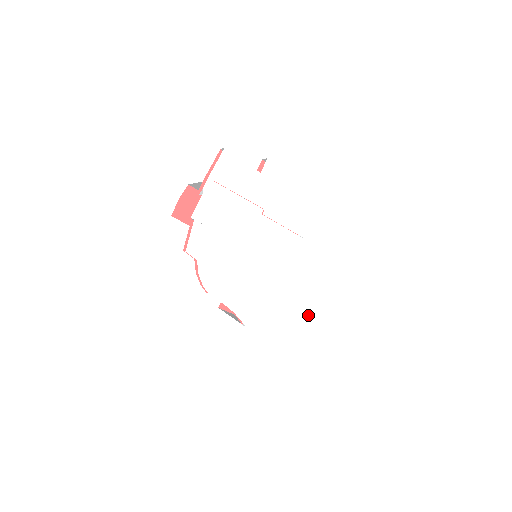
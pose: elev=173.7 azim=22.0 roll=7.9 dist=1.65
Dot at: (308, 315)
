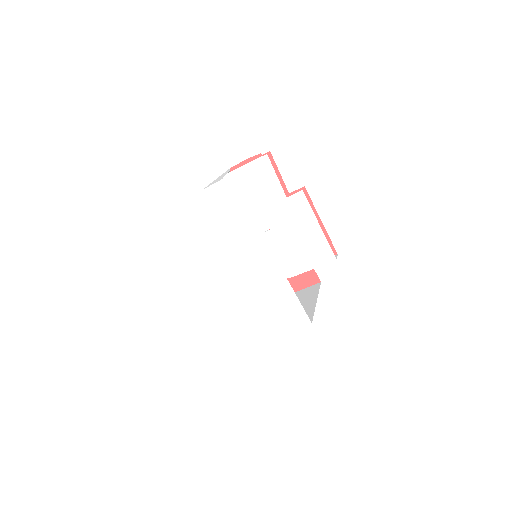
Dot at: (253, 335)
